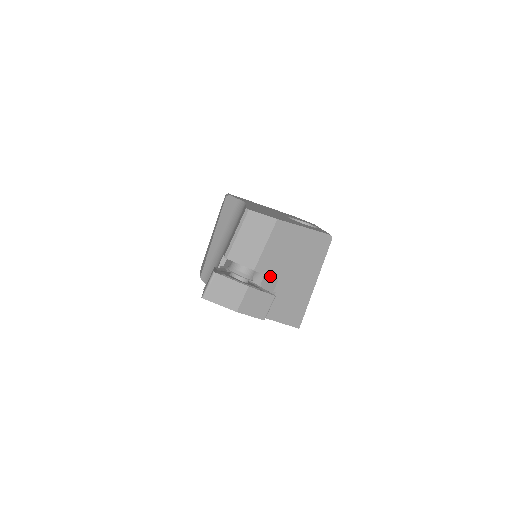
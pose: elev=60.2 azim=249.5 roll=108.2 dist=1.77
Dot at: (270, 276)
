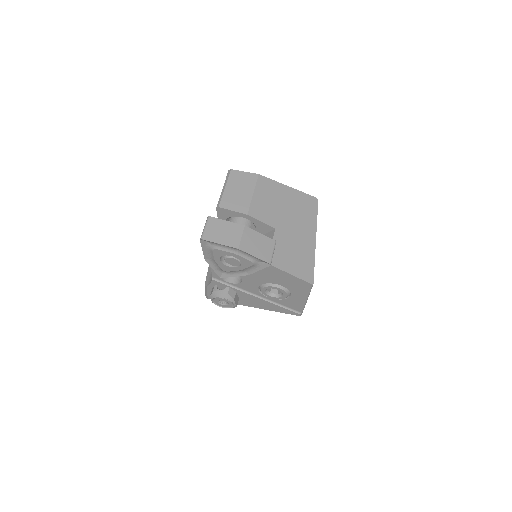
Dot at: (265, 223)
